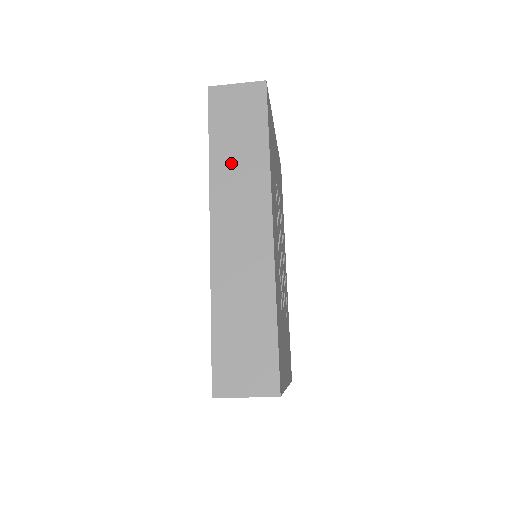
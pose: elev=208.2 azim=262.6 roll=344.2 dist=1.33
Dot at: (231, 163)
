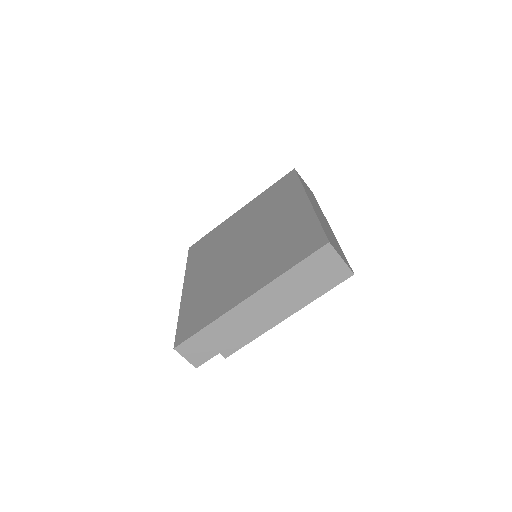
Dot at: (309, 193)
